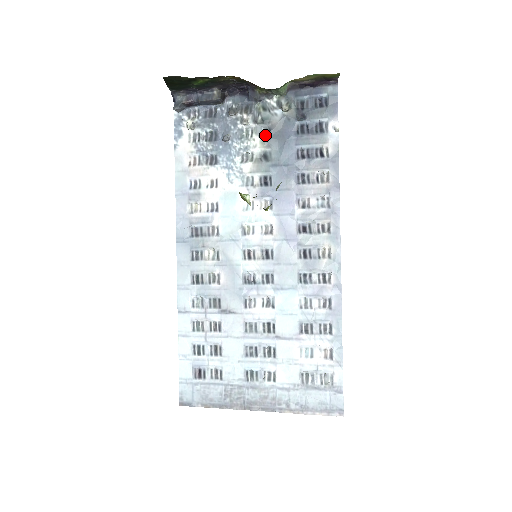
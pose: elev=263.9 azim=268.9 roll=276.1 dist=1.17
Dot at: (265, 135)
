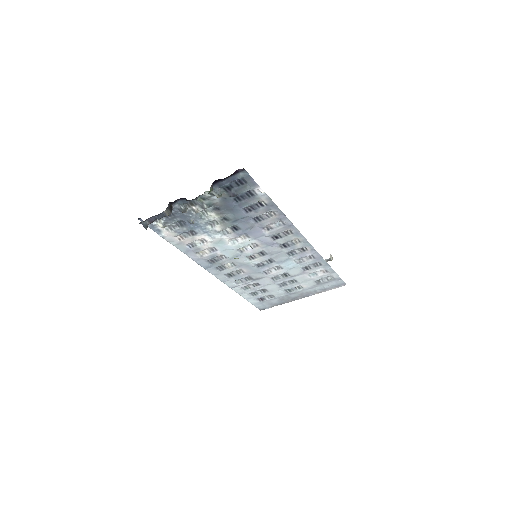
Dot at: (216, 210)
